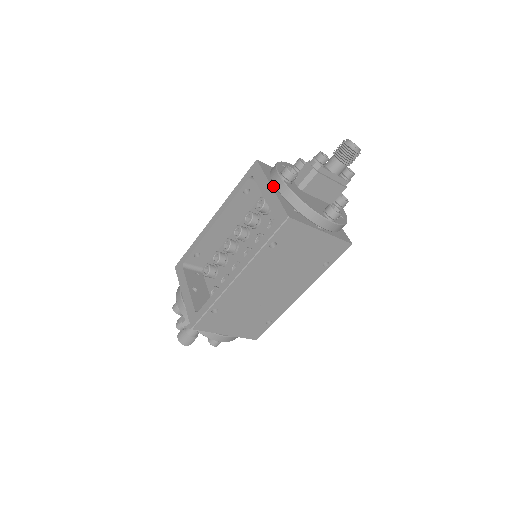
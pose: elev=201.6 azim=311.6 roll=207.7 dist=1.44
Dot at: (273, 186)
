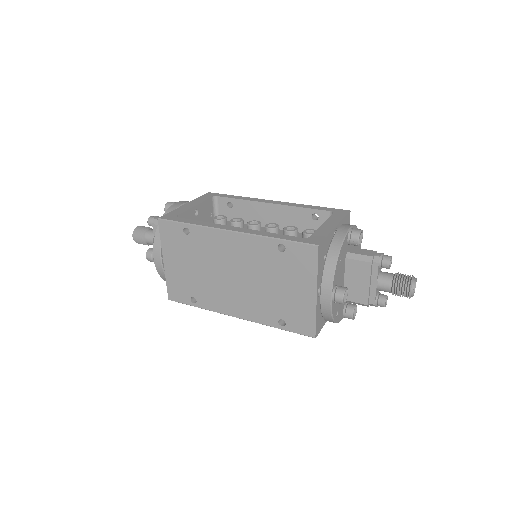
Dot at: occluded
